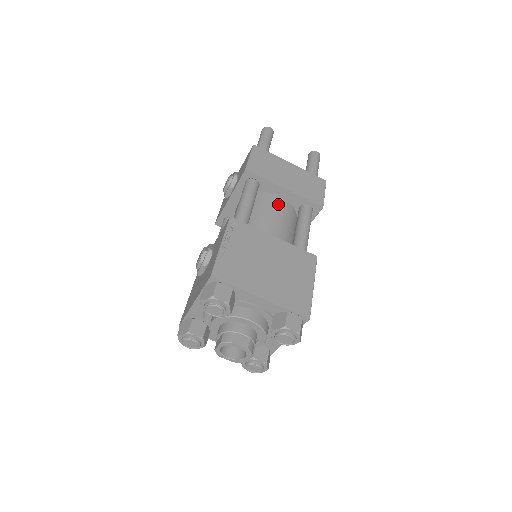
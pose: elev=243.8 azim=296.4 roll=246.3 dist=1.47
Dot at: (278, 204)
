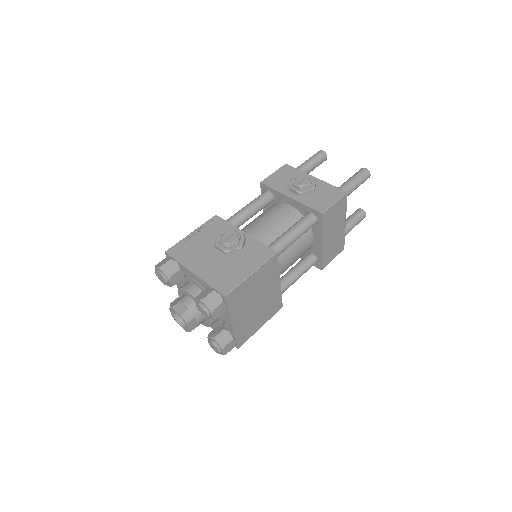
Dot at: (307, 246)
